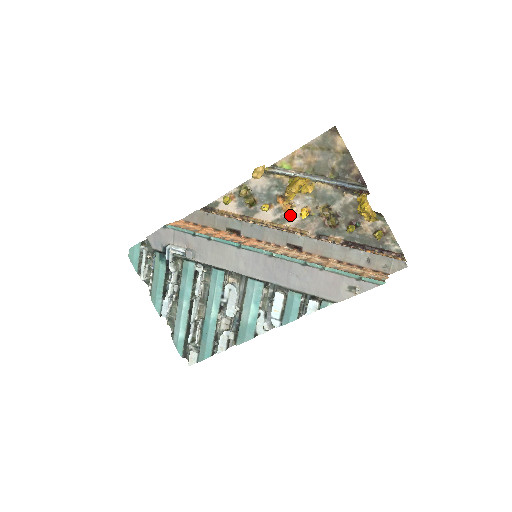
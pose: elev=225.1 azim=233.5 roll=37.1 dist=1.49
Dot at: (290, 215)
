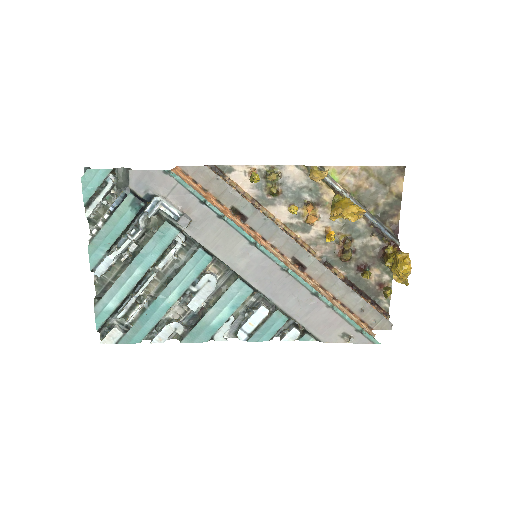
Dot at: (307, 226)
